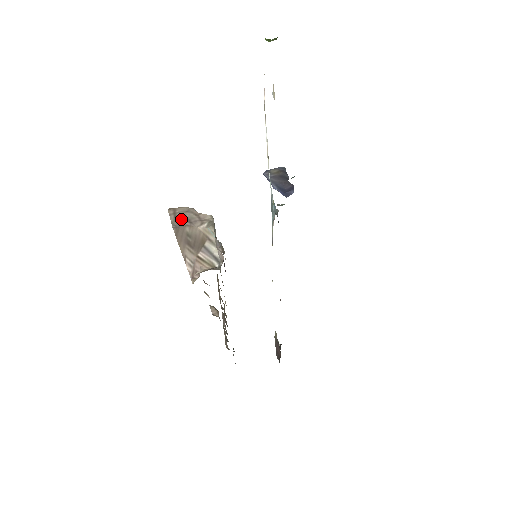
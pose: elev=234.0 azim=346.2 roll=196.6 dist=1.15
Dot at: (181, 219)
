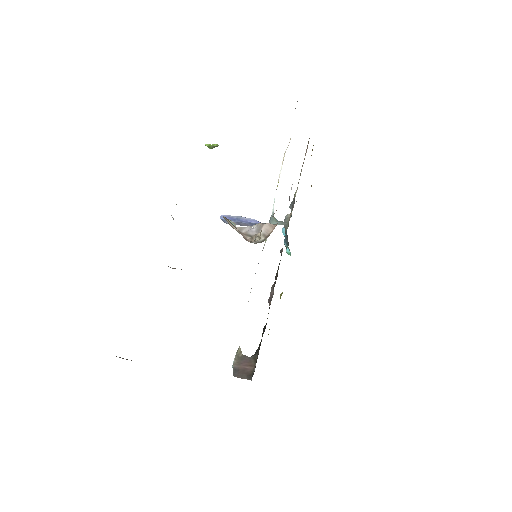
Dot at: occluded
